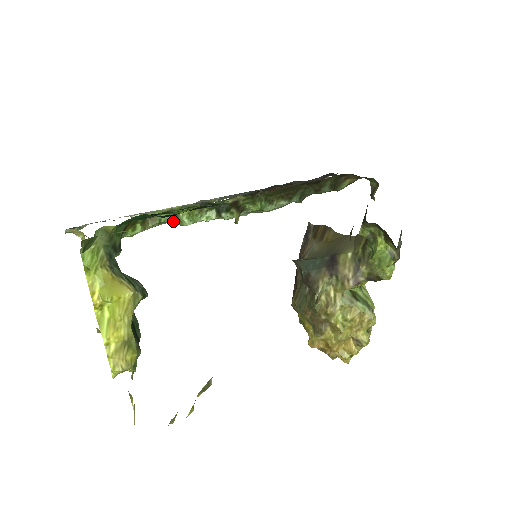
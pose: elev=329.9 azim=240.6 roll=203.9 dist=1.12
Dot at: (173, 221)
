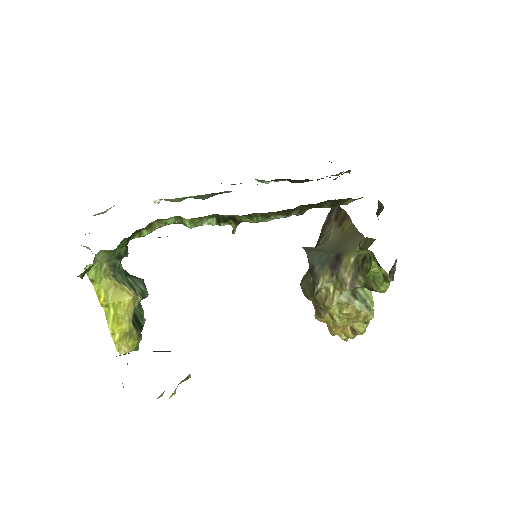
Dot at: (179, 223)
